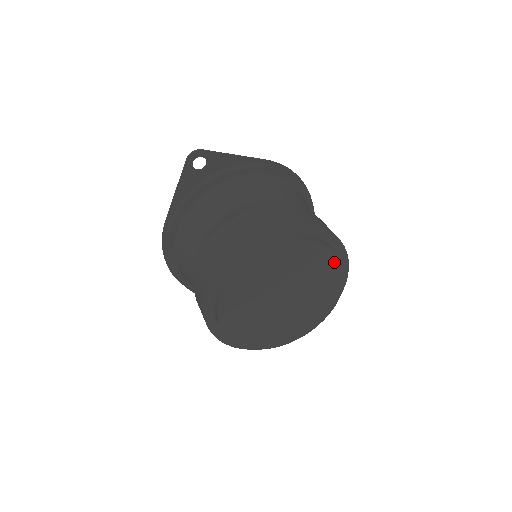
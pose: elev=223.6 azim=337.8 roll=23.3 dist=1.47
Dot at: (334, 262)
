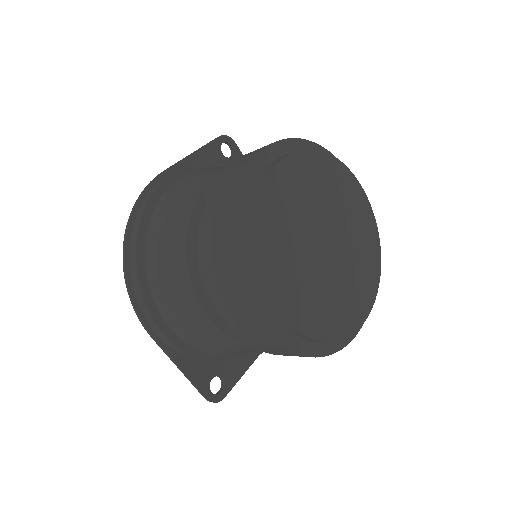
Dot at: (375, 248)
